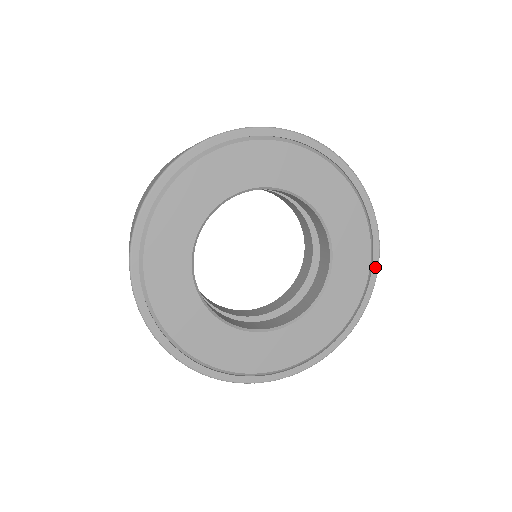
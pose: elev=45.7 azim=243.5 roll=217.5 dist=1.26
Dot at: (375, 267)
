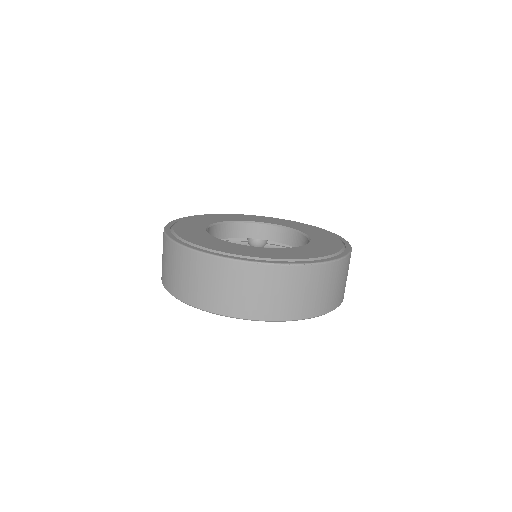
Dot at: (340, 237)
